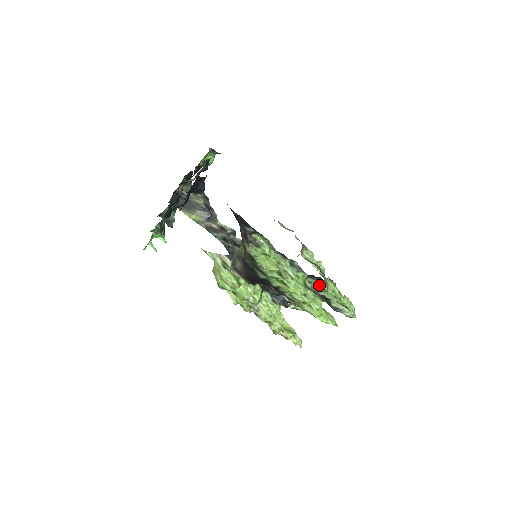
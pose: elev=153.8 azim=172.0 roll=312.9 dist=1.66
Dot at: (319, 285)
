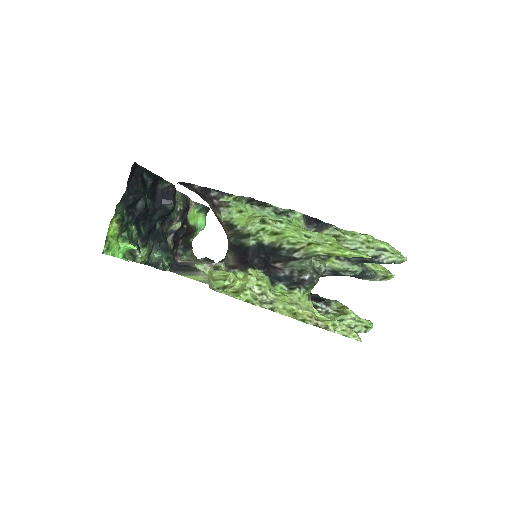
Dot at: (330, 234)
